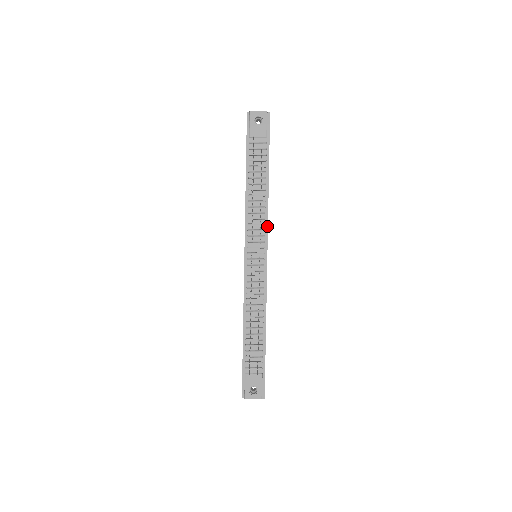
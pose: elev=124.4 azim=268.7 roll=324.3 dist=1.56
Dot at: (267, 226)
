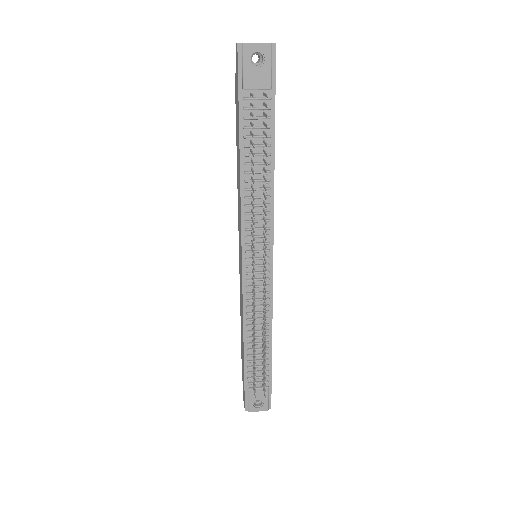
Dot at: (272, 222)
